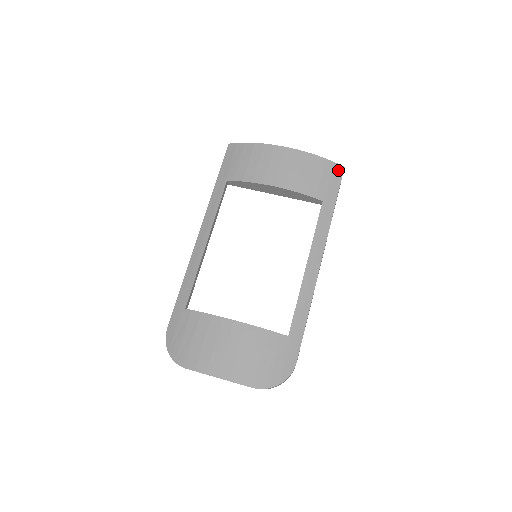
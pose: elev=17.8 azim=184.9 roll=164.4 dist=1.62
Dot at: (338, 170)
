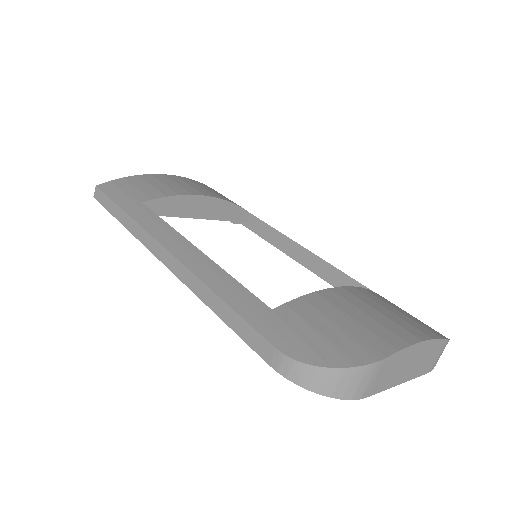
Dot at: occluded
